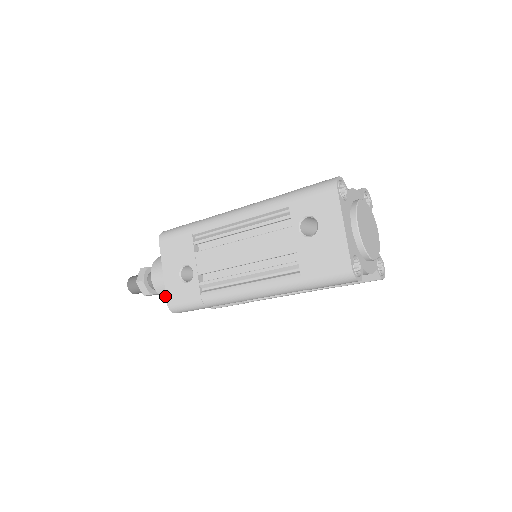
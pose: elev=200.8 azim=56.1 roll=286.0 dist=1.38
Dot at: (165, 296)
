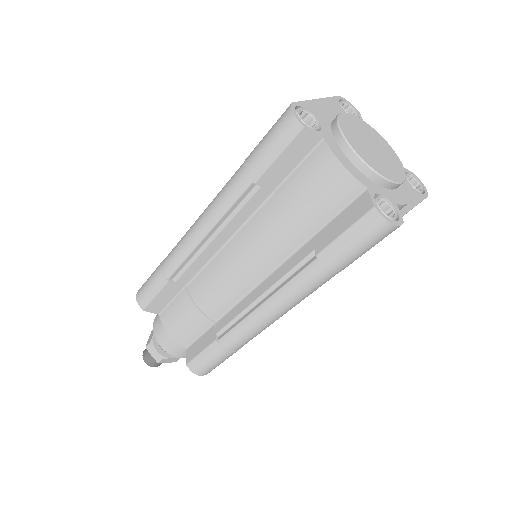
Dot at: (156, 329)
